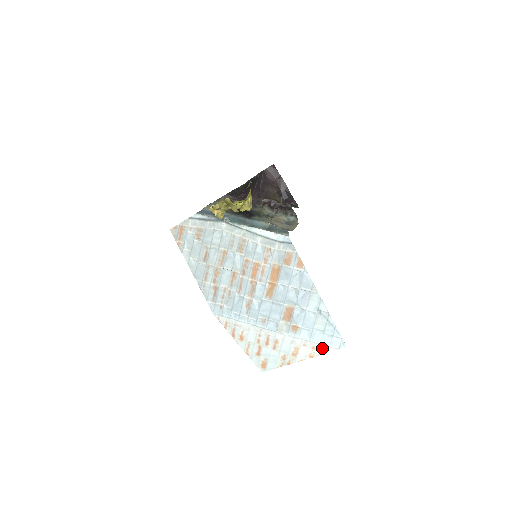
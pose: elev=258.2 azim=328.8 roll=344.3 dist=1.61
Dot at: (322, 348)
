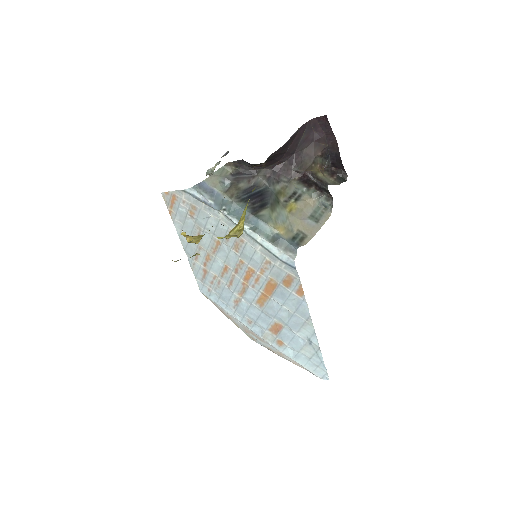
Dot at: (305, 368)
